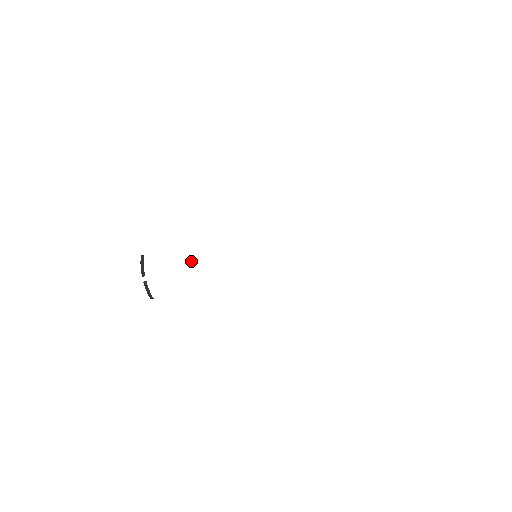
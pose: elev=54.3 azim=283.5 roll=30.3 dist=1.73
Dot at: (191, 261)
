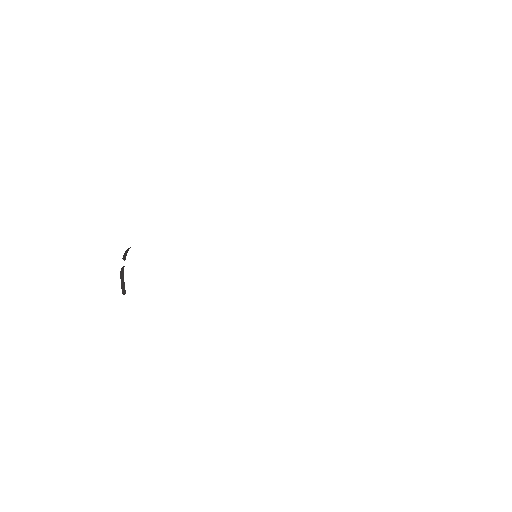
Dot at: (181, 250)
